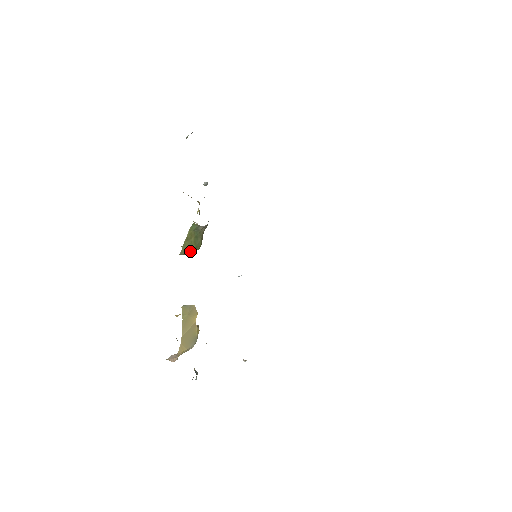
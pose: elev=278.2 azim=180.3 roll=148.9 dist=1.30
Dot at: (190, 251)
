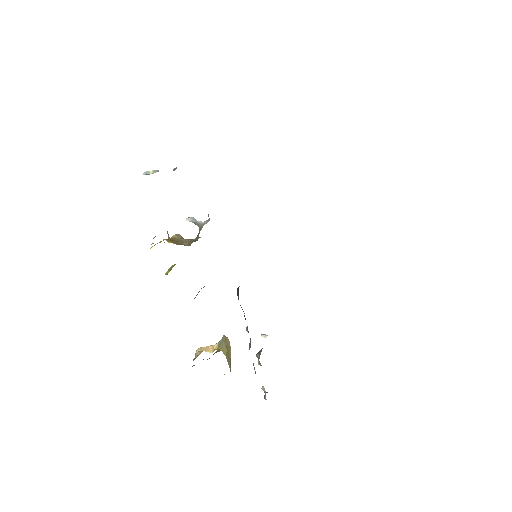
Dot at: occluded
